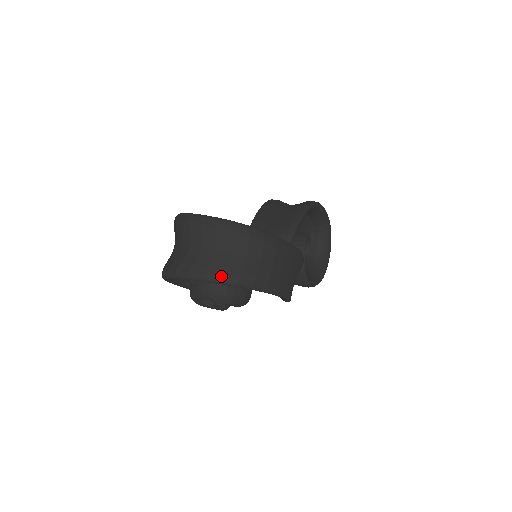
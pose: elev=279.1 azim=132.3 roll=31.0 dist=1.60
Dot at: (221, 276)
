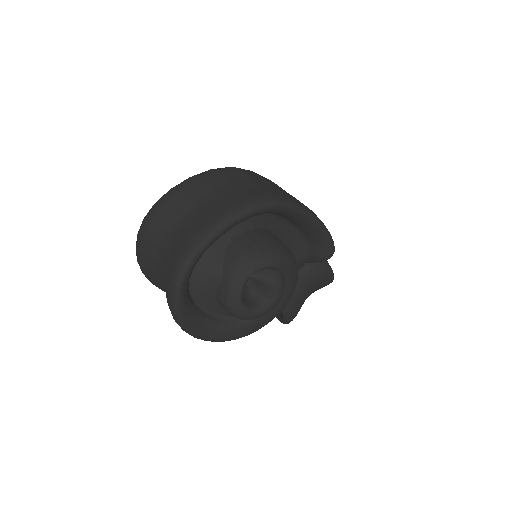
Dot at: (250, 200)
